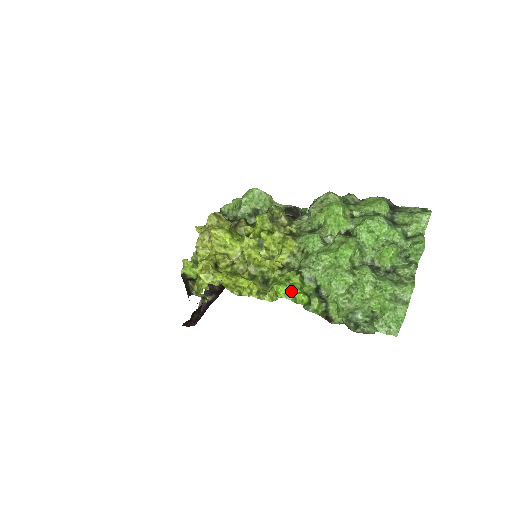
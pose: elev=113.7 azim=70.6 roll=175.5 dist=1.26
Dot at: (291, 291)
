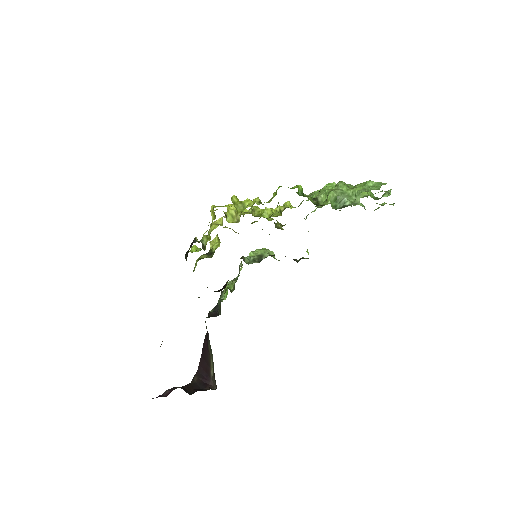
Dot at: occluded
